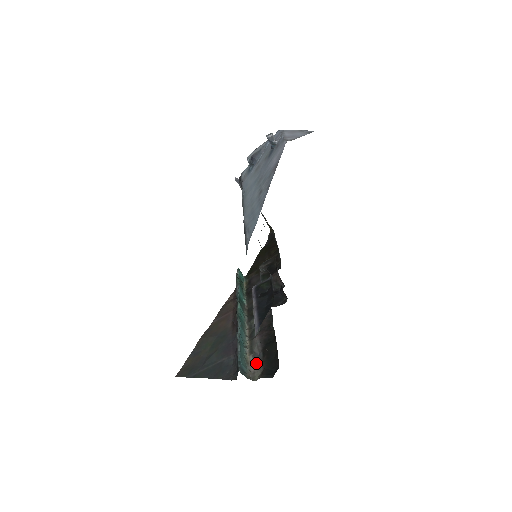
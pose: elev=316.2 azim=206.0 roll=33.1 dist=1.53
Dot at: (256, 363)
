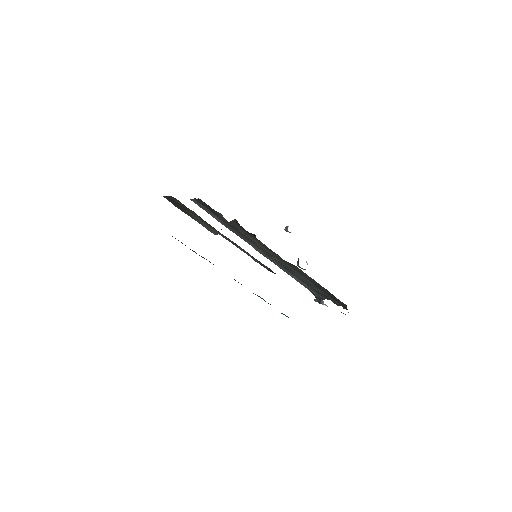
Dot at: occluded
